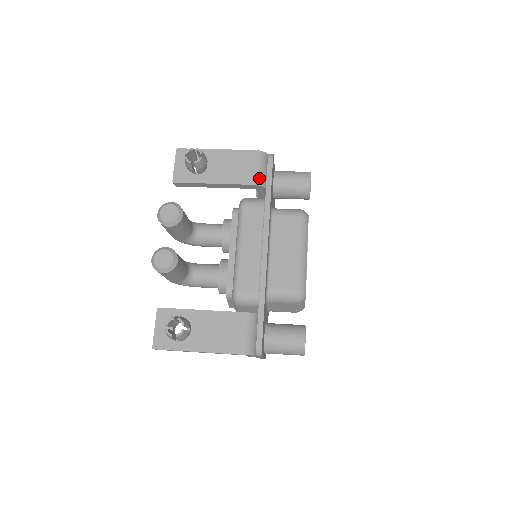
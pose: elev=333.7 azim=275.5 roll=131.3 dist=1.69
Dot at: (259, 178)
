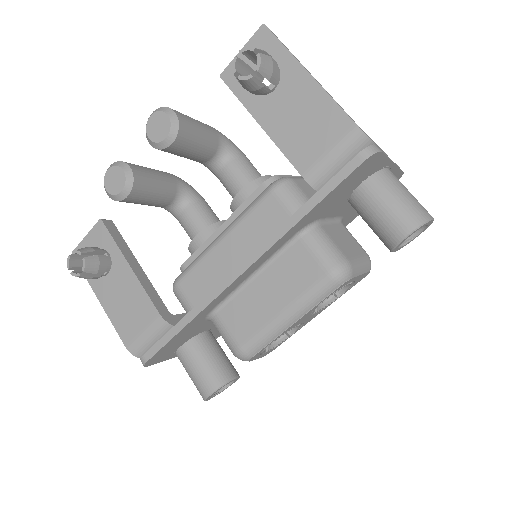
Dot at: (319, 172)
